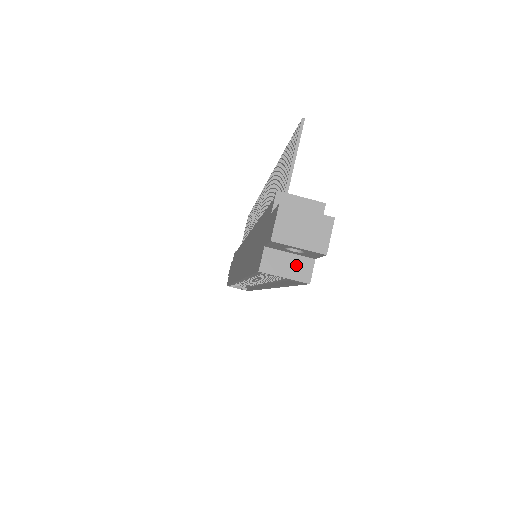
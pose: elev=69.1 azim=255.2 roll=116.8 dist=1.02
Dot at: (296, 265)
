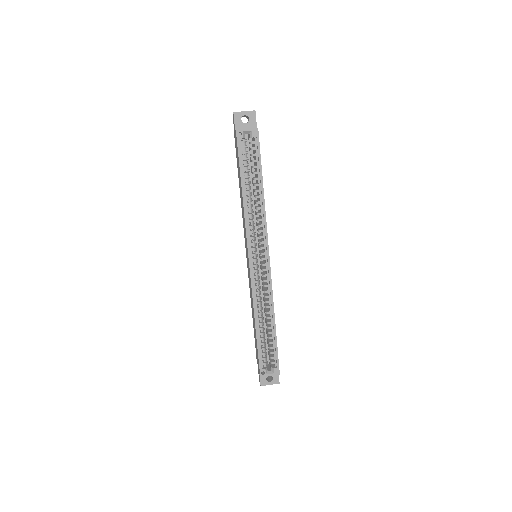
Dot at: (250, 129)
